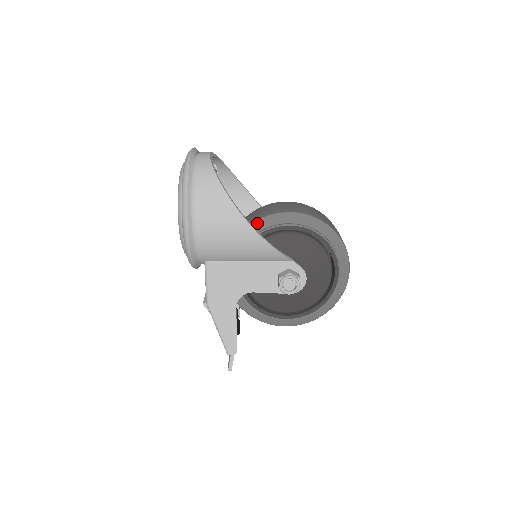
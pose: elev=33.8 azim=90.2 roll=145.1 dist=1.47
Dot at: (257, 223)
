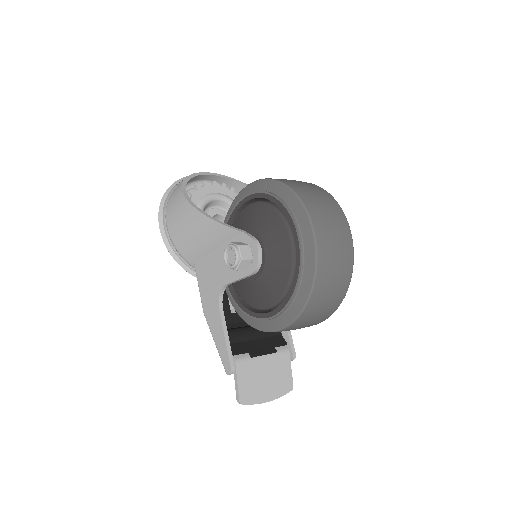
Dot at: (229, 212)
